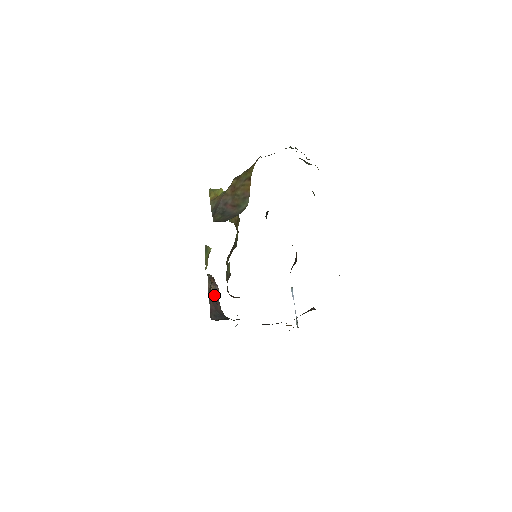
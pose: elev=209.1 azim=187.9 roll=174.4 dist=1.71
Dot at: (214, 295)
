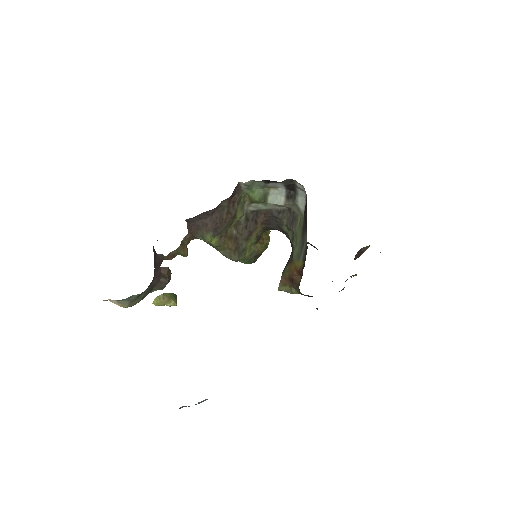
Dot at: occluded
